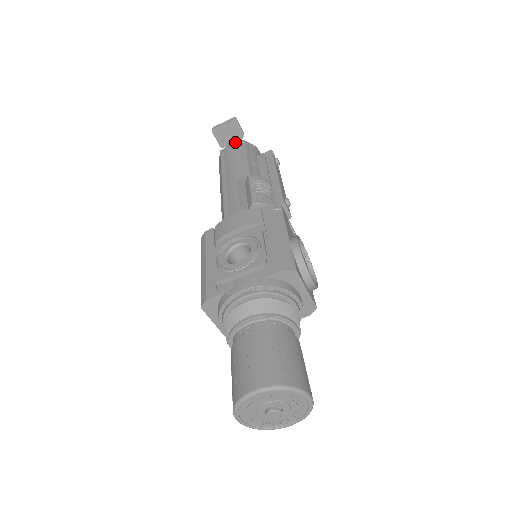
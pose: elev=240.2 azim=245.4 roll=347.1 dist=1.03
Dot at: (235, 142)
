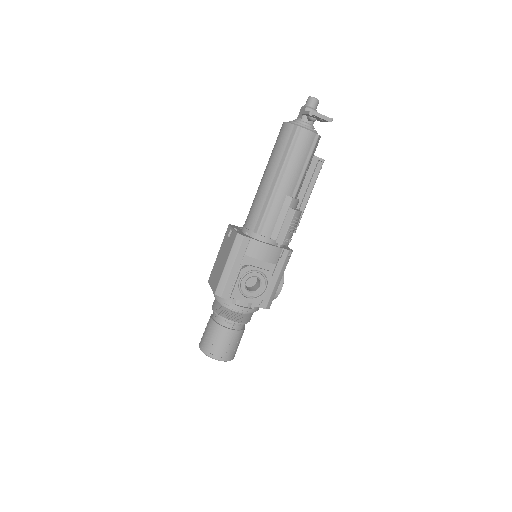
Dot at: (313, 133)
